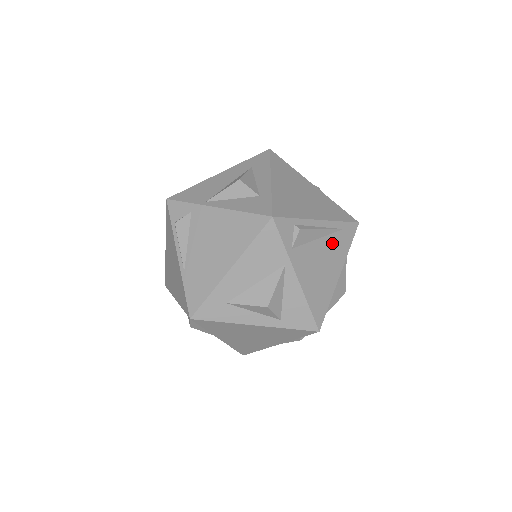
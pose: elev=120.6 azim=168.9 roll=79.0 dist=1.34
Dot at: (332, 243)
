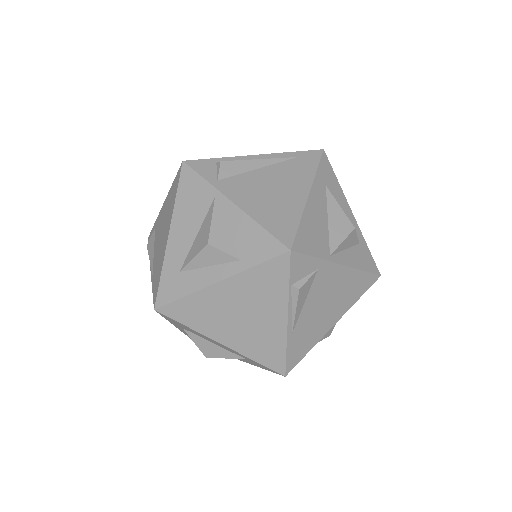
Dot at: (283, 170)
